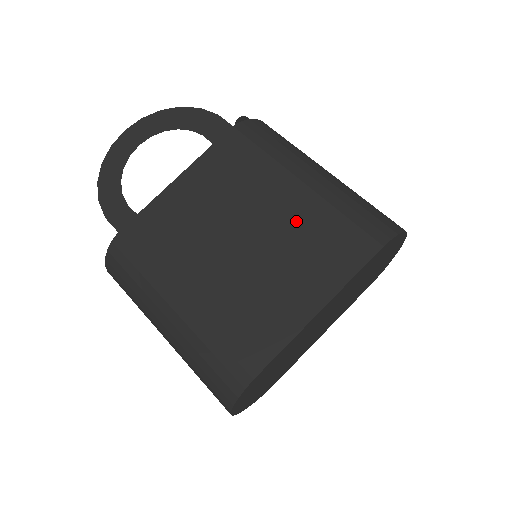
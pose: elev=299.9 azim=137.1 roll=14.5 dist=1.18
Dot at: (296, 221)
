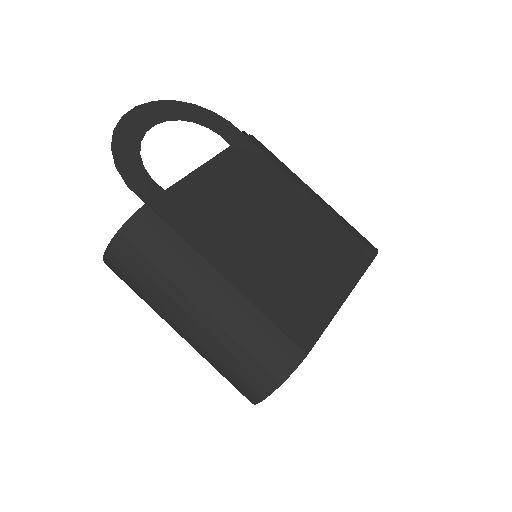
Dot at: (313, 226)
